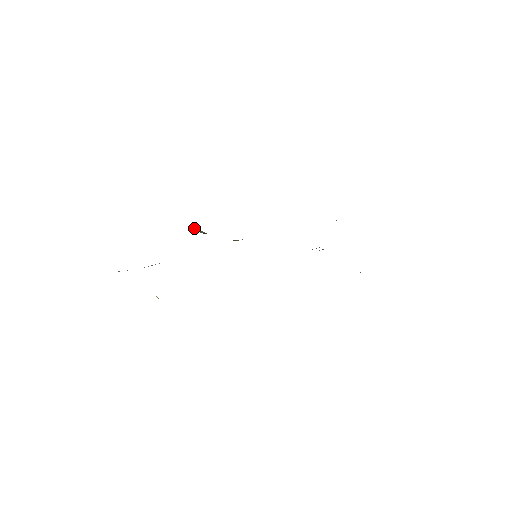
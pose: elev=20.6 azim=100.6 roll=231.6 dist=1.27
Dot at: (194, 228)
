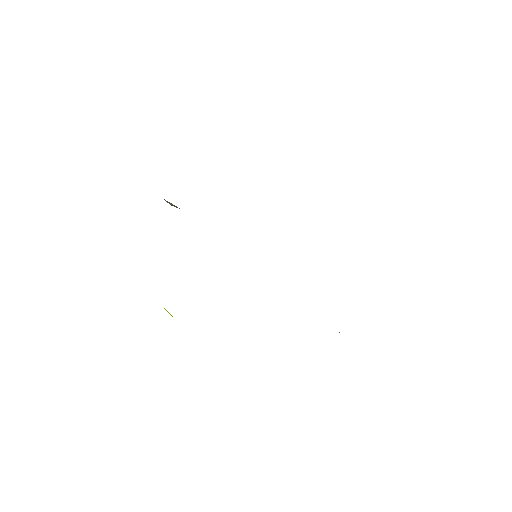
Dot at: (165, 200)
